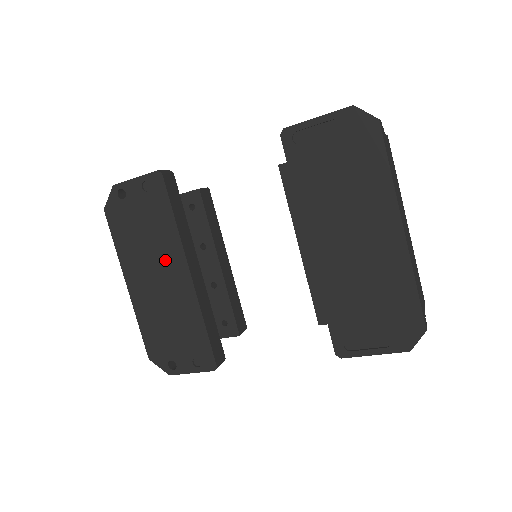
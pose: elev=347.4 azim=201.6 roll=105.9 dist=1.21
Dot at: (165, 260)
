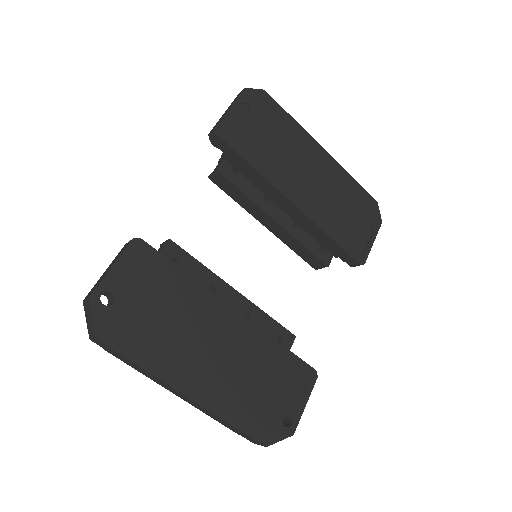
Dot at: (206, 323)
